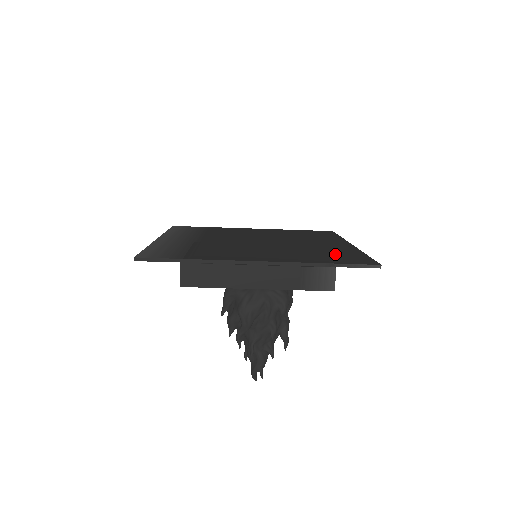
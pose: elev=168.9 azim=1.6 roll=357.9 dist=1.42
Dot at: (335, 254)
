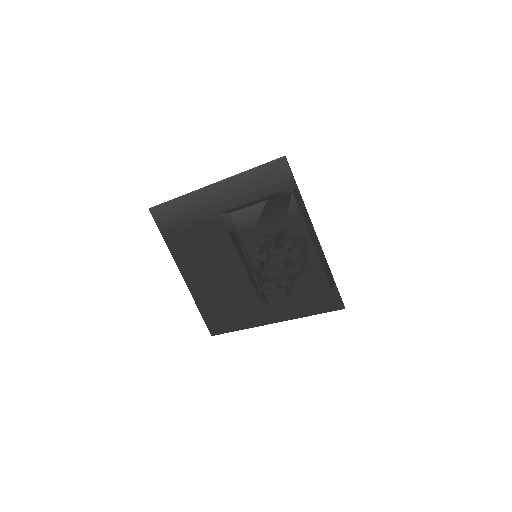
Dot at: occluded
